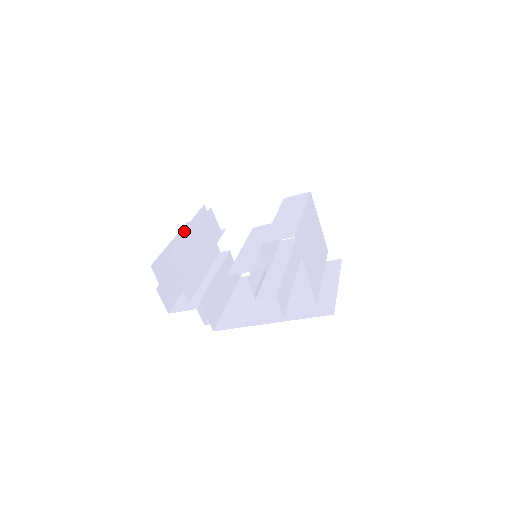
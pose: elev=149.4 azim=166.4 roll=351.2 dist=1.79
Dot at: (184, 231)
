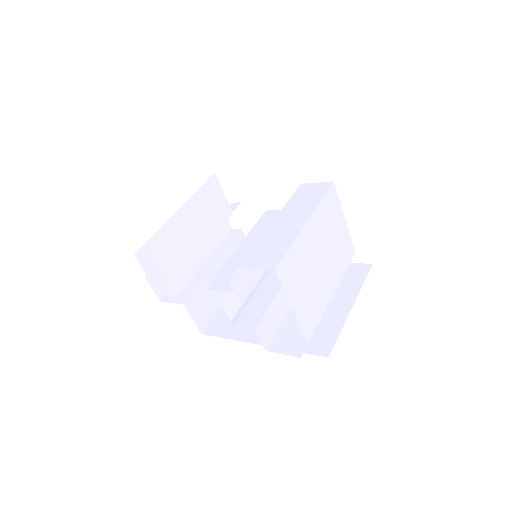
Dot at: (176, 214)
